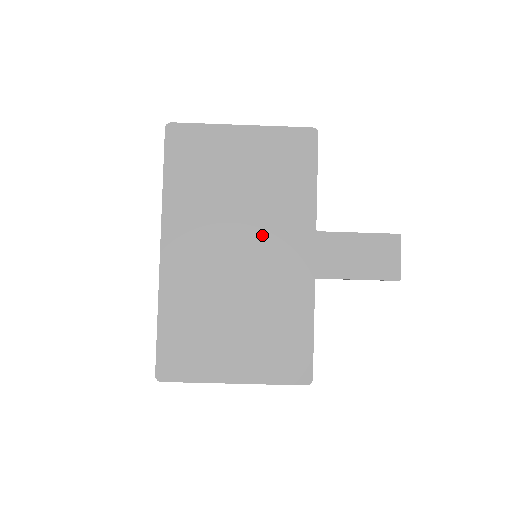
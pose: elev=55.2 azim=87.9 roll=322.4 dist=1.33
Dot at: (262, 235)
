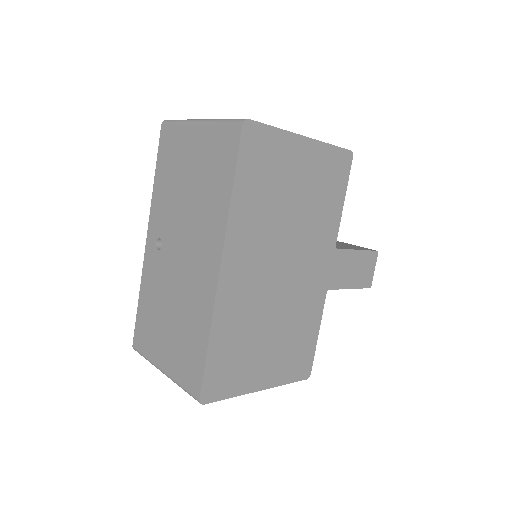
Dot at: (301, 252)
